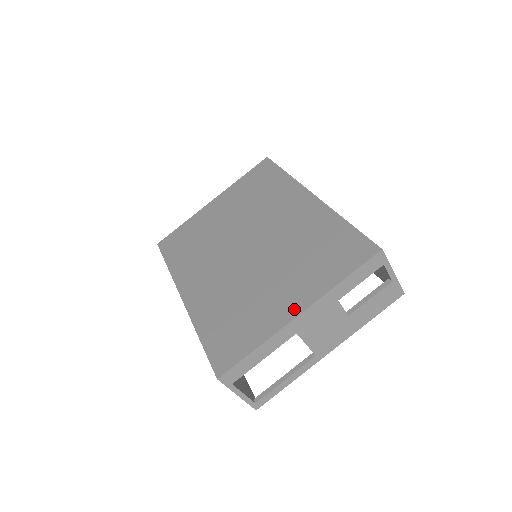
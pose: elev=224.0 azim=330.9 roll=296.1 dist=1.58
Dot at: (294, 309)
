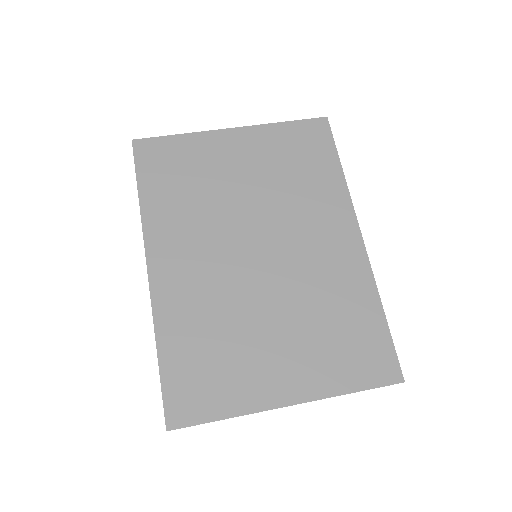
Dot at: (286, 394)
